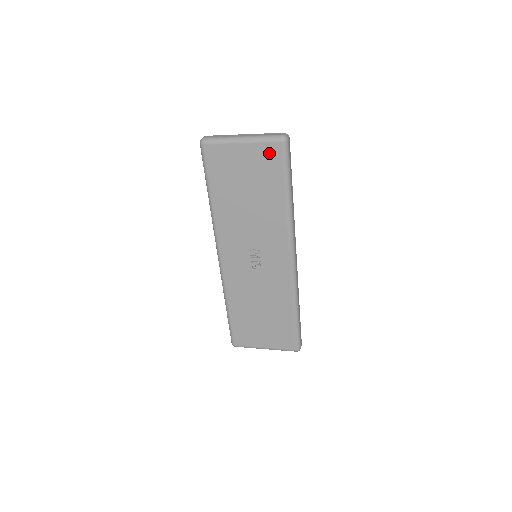
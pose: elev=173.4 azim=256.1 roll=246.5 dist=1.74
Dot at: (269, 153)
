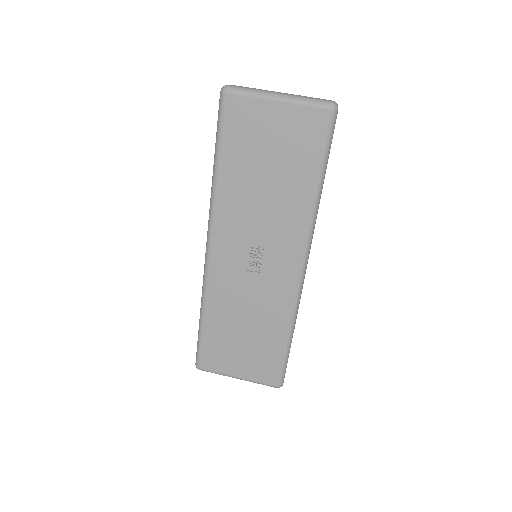
Dot at: (310, 121)
